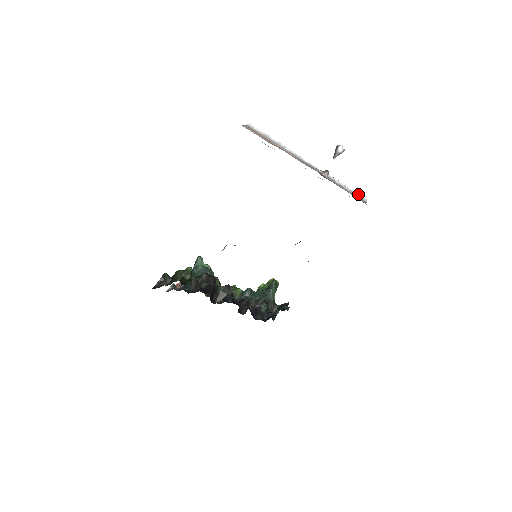
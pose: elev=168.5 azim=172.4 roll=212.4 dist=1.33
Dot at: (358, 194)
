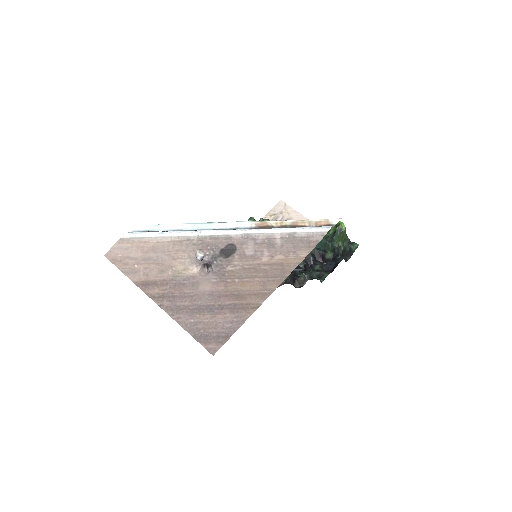
Dot at: (310, 228)
